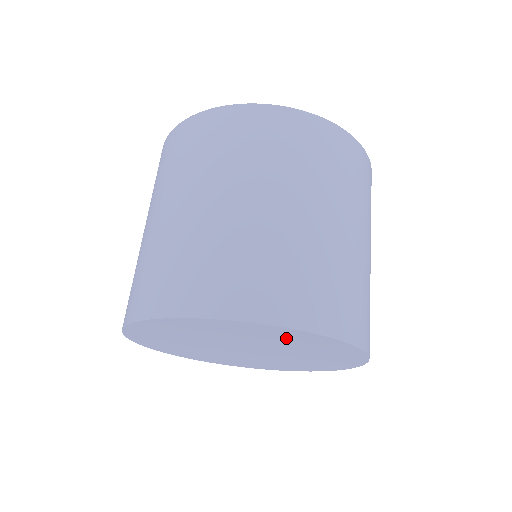
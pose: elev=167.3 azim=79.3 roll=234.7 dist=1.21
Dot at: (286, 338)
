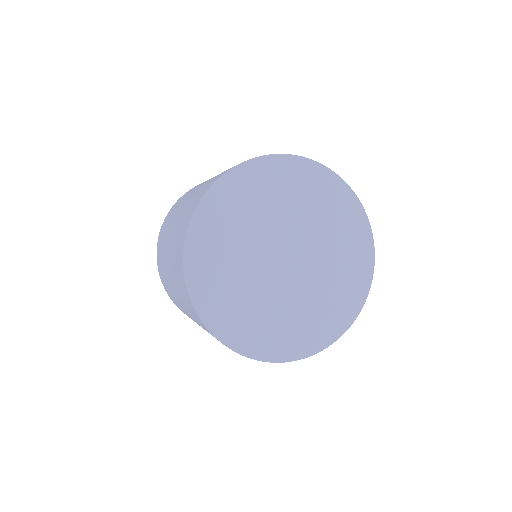
Dot at: (334, 209)
